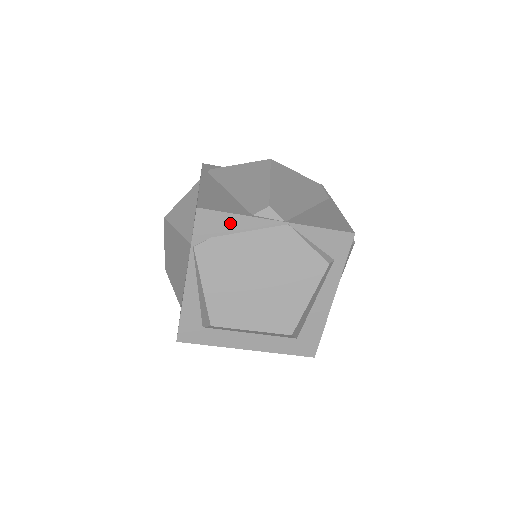
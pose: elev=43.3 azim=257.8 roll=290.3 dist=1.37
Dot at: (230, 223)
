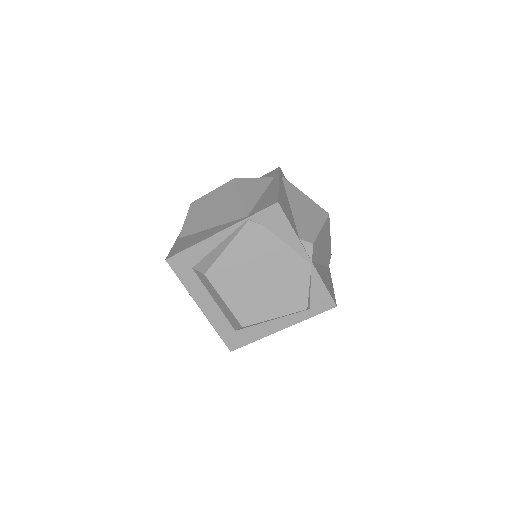
Dot at: (284, 230)
